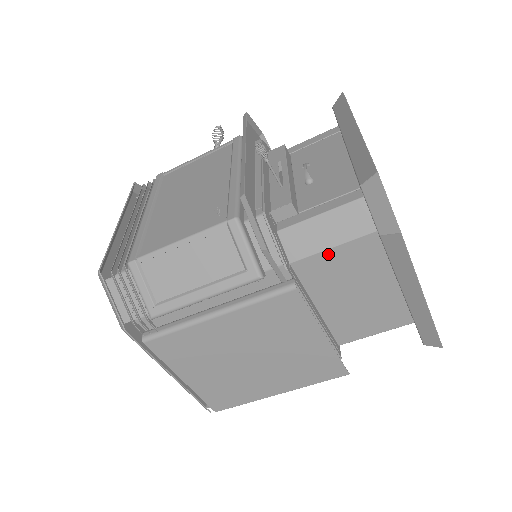
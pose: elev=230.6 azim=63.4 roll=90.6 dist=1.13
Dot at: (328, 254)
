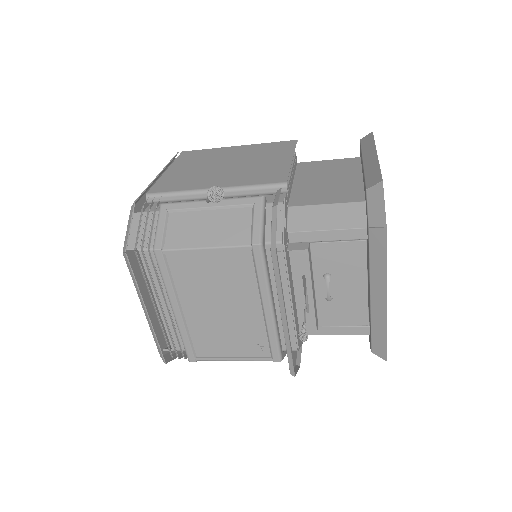
Dot at: occluded
